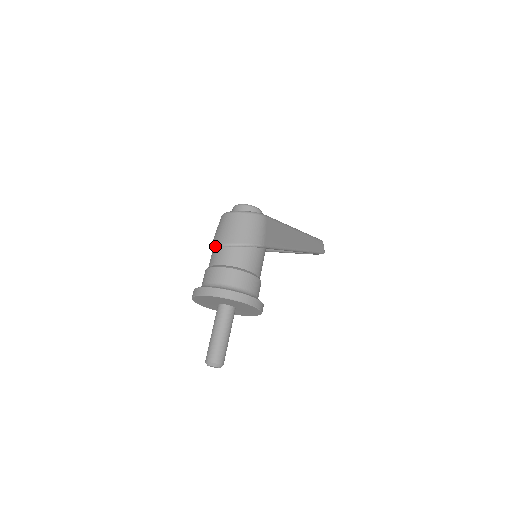
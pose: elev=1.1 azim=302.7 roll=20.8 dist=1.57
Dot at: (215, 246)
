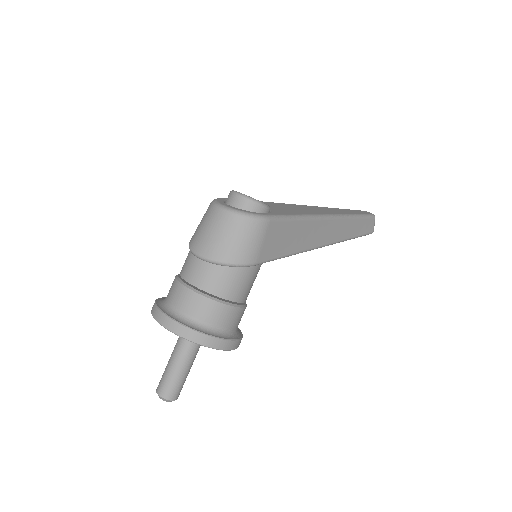
Dot at: (190, 250)
